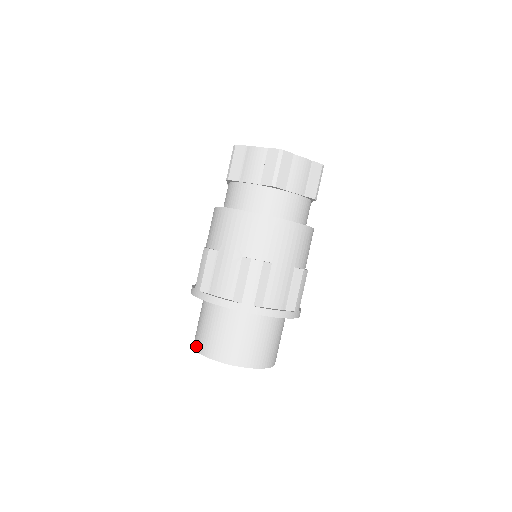
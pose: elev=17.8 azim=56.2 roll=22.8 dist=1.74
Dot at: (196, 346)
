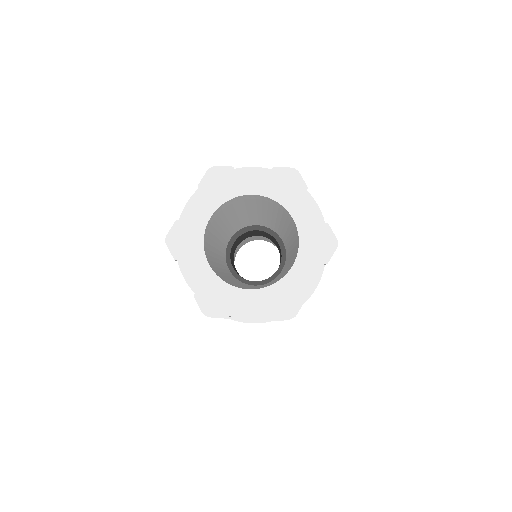
Dot at: occluded
